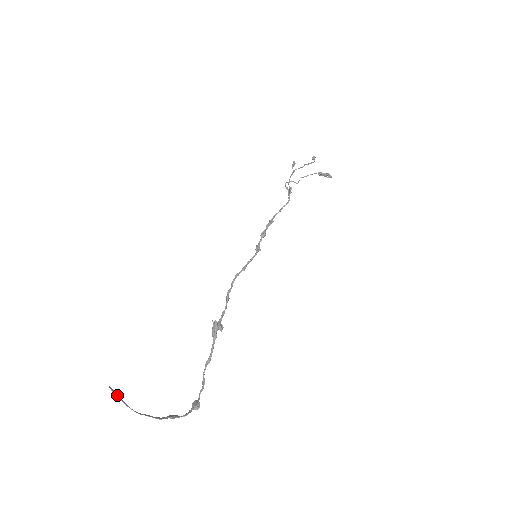
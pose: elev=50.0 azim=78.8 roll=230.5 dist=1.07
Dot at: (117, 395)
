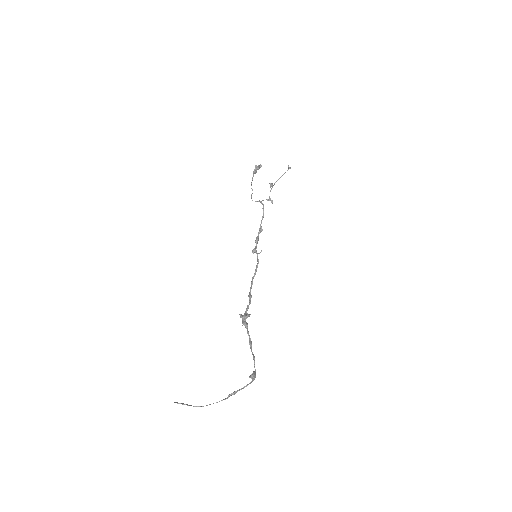
Dot at: (182, 404)
